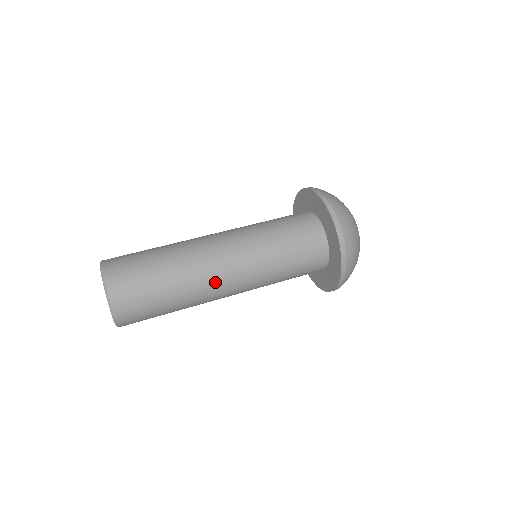
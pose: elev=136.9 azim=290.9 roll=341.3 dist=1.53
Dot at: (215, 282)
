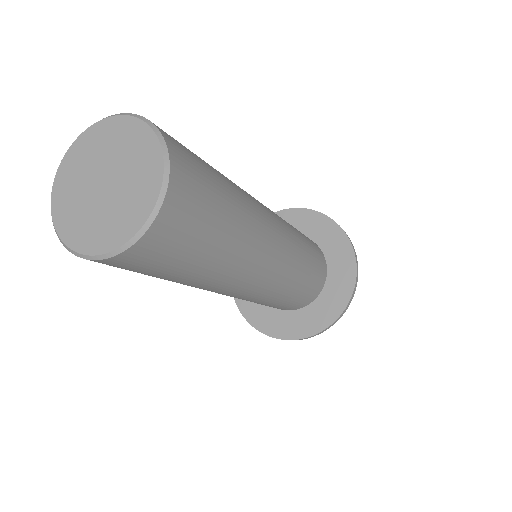
Dot at: occluded
